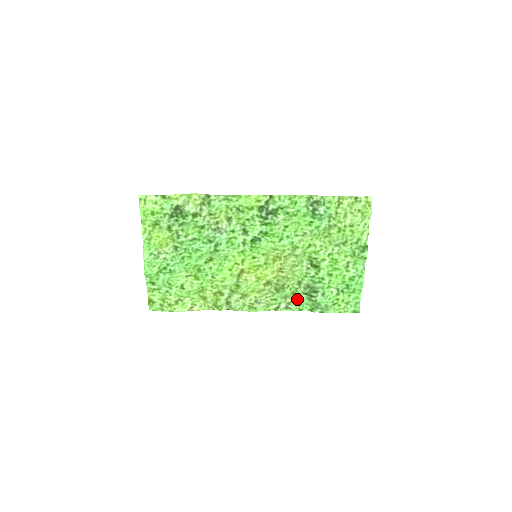
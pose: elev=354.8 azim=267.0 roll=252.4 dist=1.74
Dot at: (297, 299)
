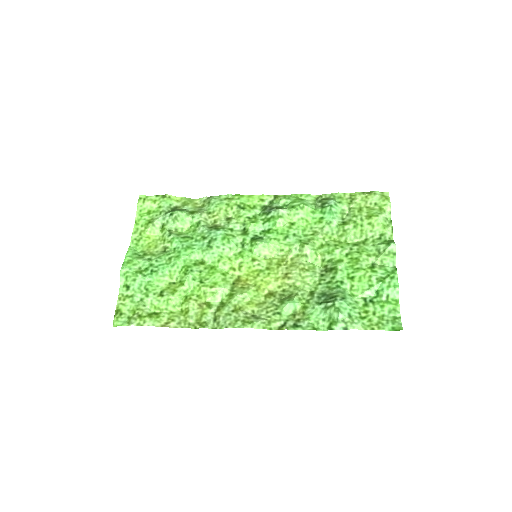
Dot at: (309, 313)
